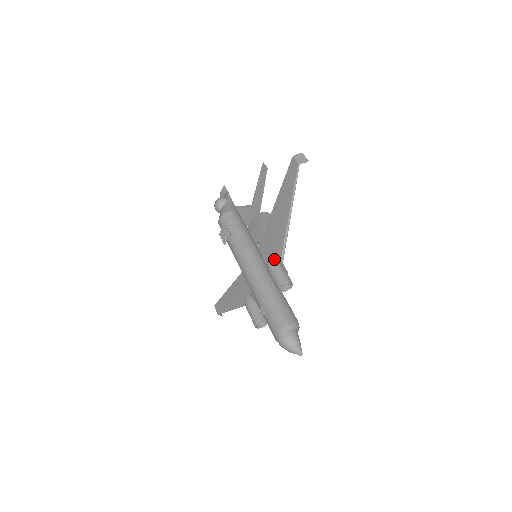
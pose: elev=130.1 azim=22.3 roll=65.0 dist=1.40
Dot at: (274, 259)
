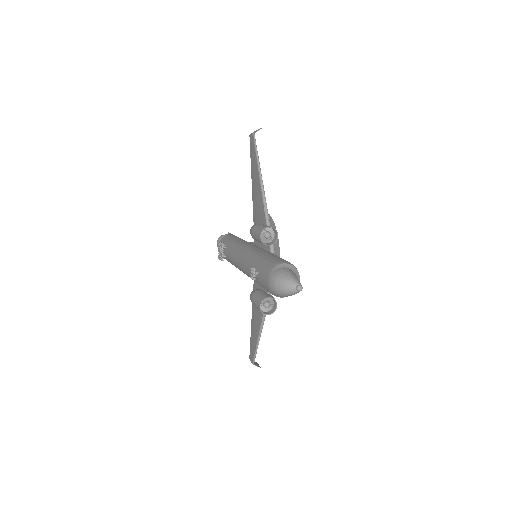
Dot at: (255, 224)
